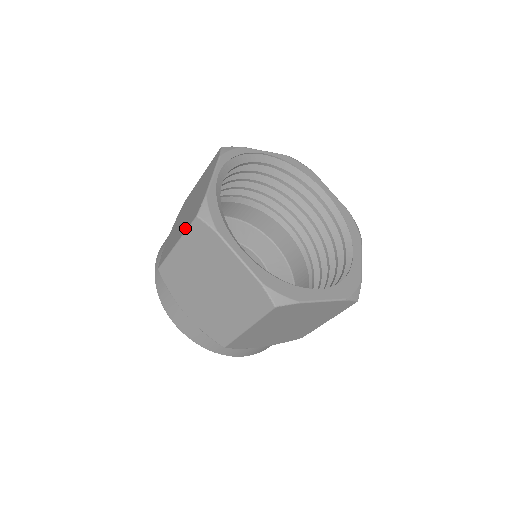
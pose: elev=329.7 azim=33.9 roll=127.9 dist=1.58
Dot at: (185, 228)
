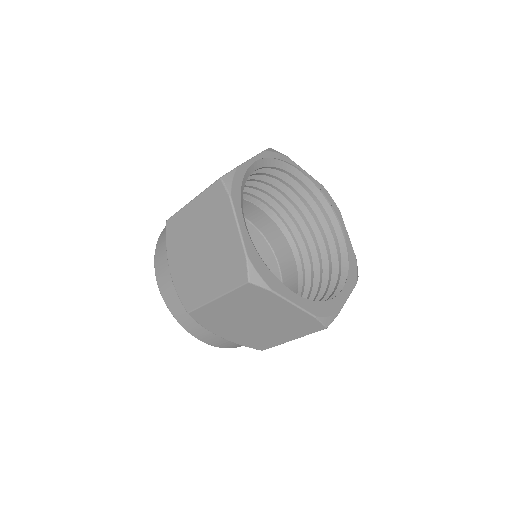
Dot at: occluded
